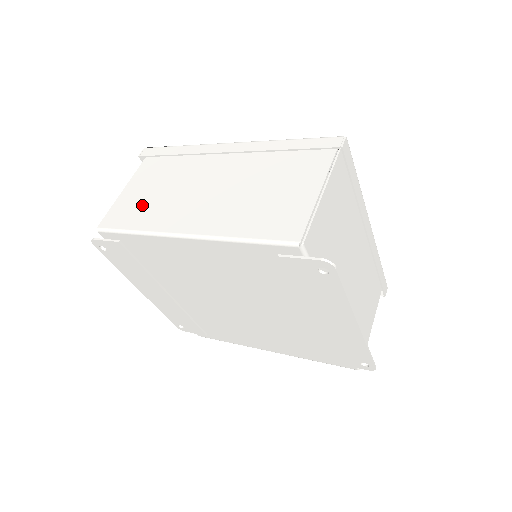
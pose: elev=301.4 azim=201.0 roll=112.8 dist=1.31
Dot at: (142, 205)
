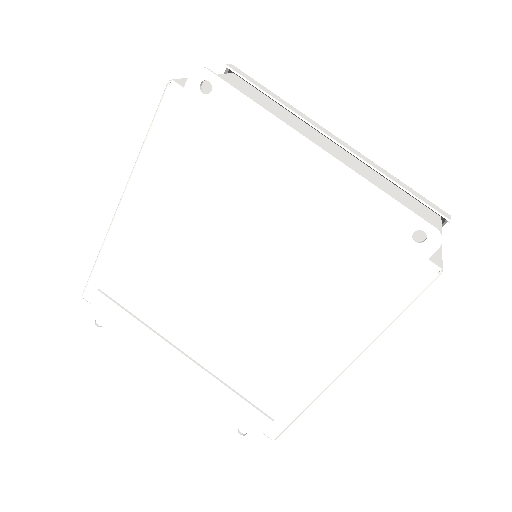
Dot at: occluded
